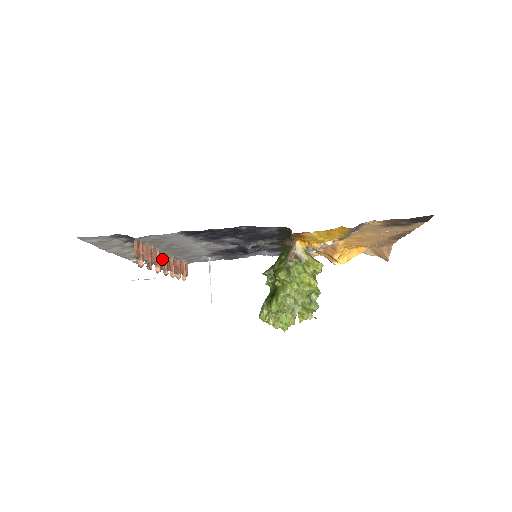
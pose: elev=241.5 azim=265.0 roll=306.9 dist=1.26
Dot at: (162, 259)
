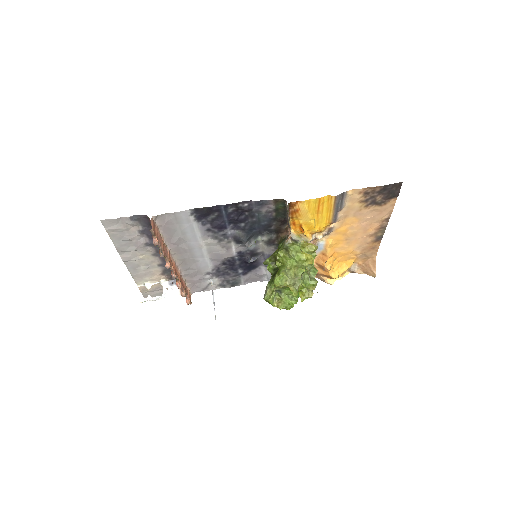
Dot at: (171, 261)
